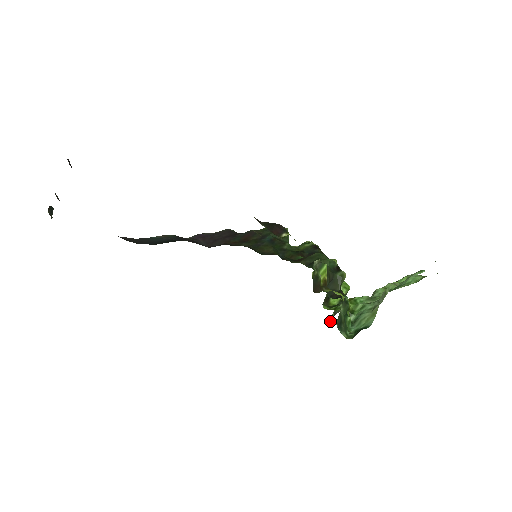
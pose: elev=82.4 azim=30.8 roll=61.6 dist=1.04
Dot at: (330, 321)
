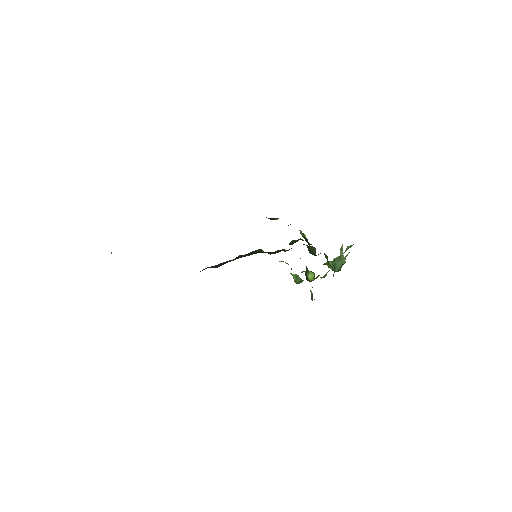
Dot at: occluded
